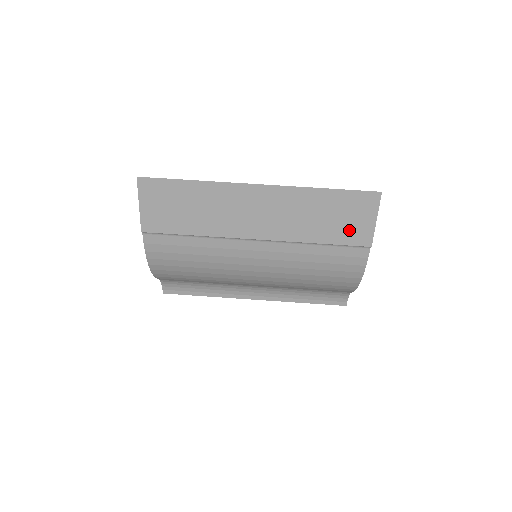
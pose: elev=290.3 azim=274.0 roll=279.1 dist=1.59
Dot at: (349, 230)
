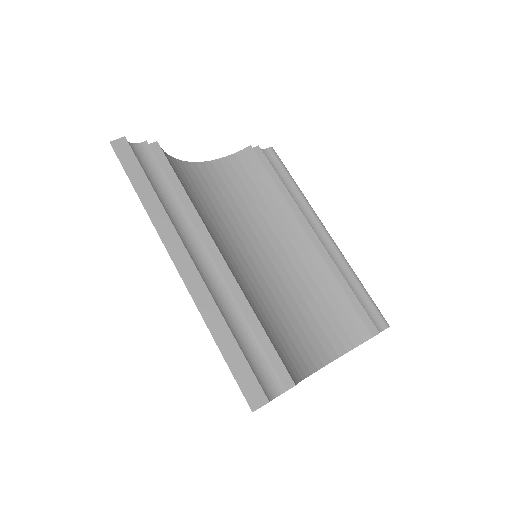
Dot at: occluded
